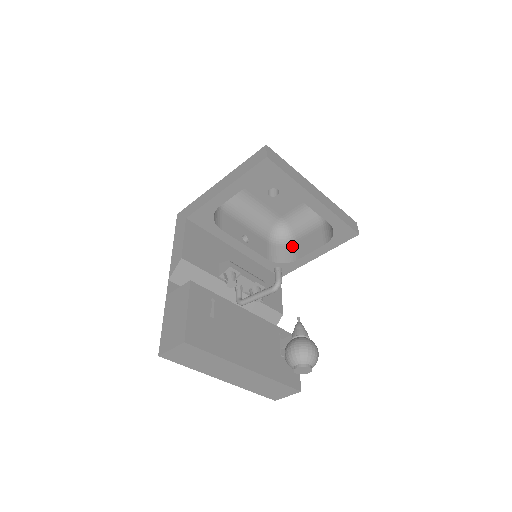
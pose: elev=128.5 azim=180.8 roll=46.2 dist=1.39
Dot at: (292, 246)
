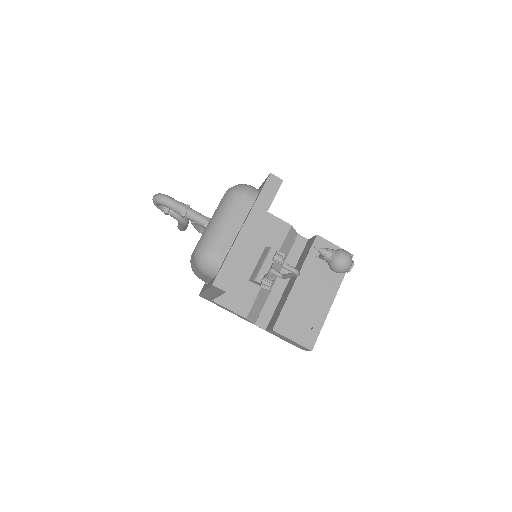
Dot at: occluded
